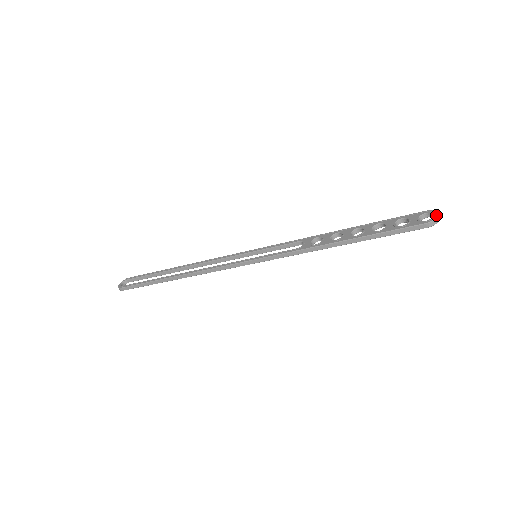
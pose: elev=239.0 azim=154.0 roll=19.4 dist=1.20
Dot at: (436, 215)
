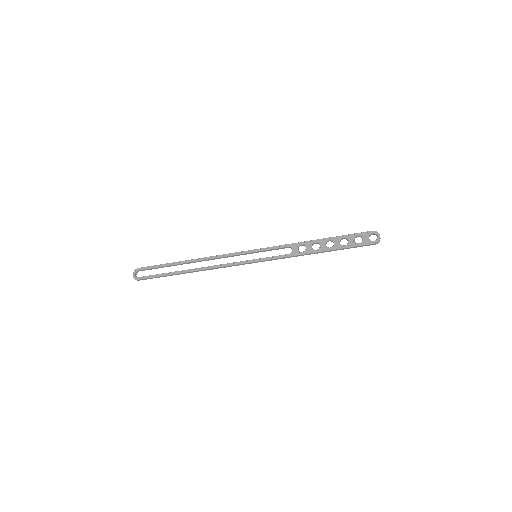
Dot at: (379, 237)
